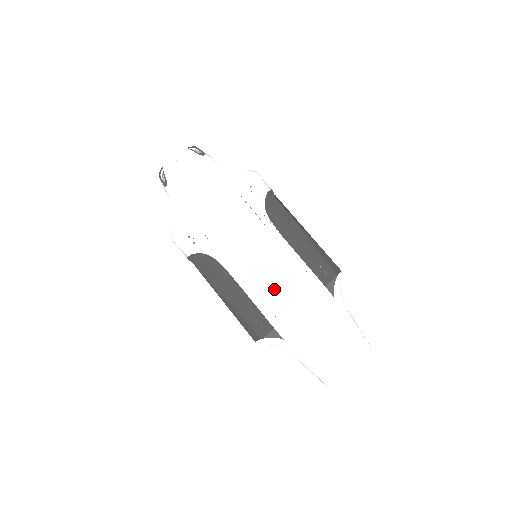
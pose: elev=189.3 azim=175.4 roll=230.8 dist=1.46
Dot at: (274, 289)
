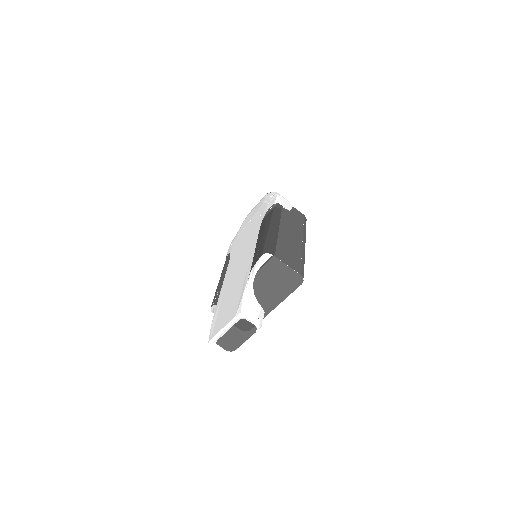
Dot at: (235, 270)
